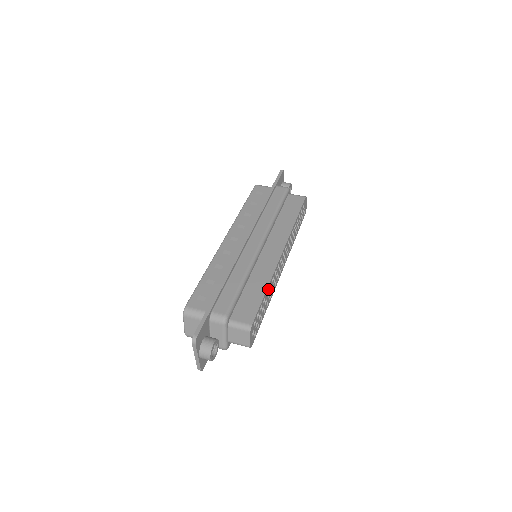
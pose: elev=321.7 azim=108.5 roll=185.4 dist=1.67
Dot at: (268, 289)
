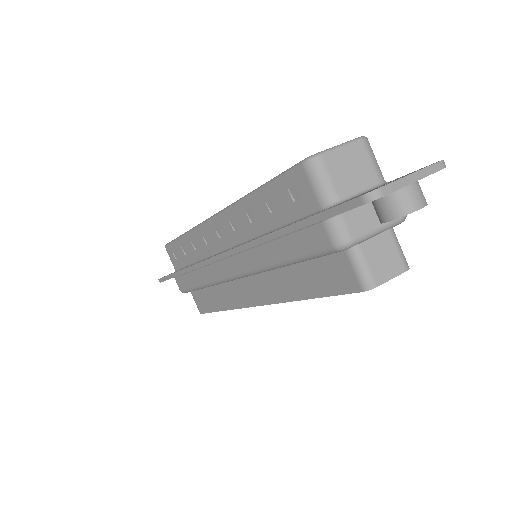
Dot at: occluded
